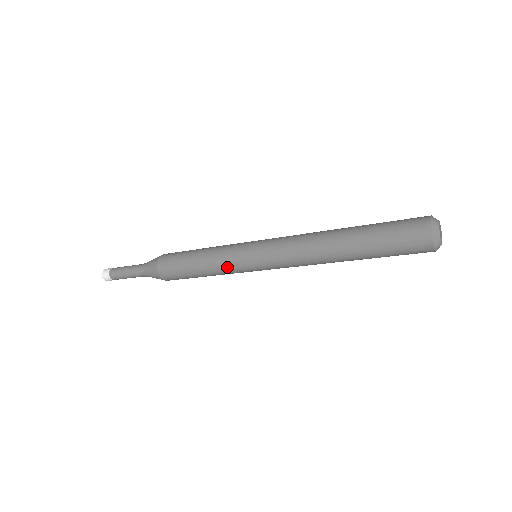
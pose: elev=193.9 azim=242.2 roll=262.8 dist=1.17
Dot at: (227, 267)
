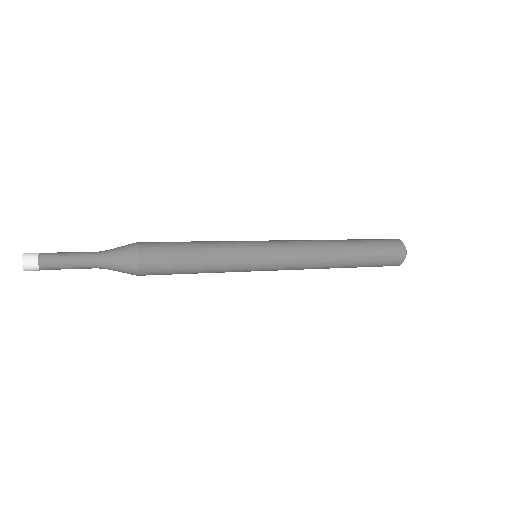
Dot at: (233, 266)
